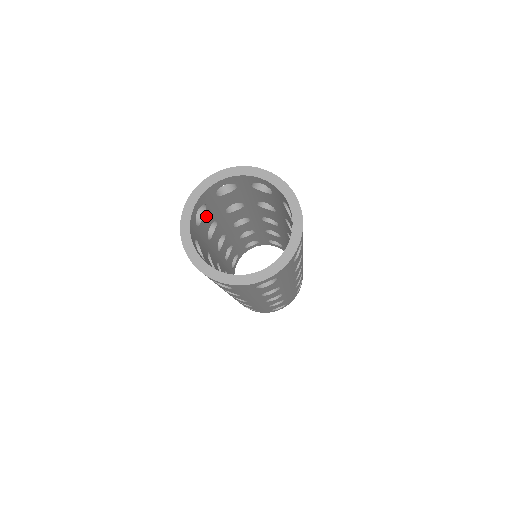
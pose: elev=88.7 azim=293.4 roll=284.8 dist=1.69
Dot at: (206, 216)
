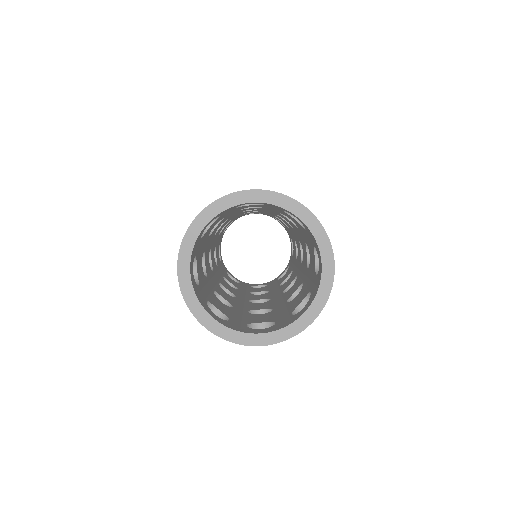
Dot at: (215, 221)
